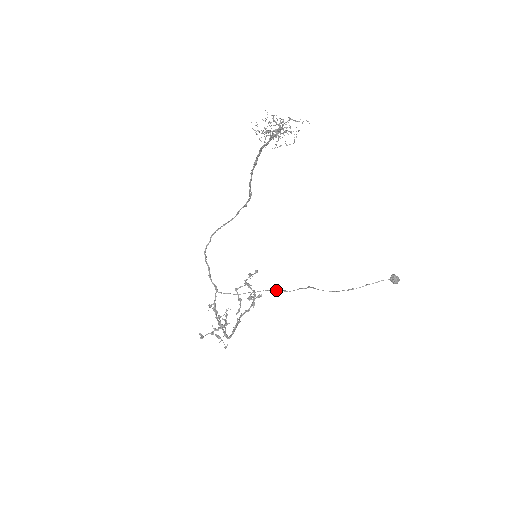
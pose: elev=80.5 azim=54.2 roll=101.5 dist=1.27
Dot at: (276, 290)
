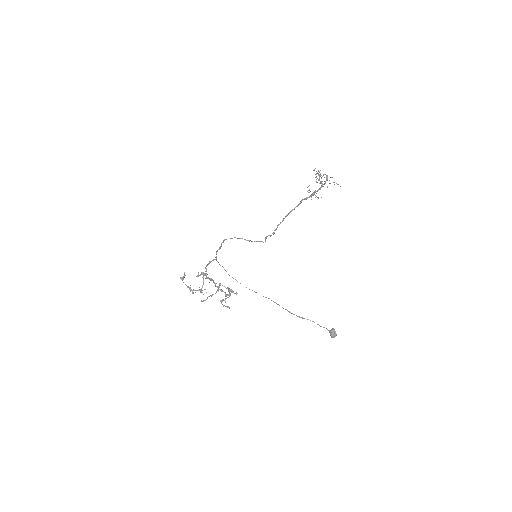
Dot at: occluded
